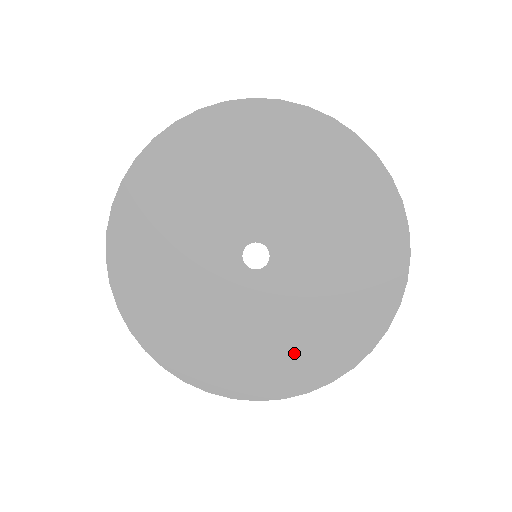
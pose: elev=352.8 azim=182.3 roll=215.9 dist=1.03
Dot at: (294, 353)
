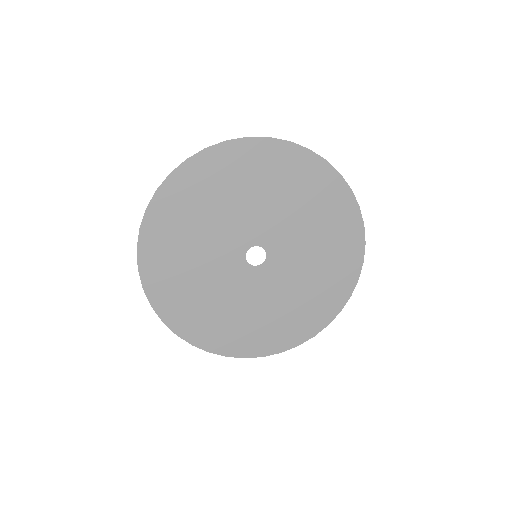
Dot at: (325, 284)
